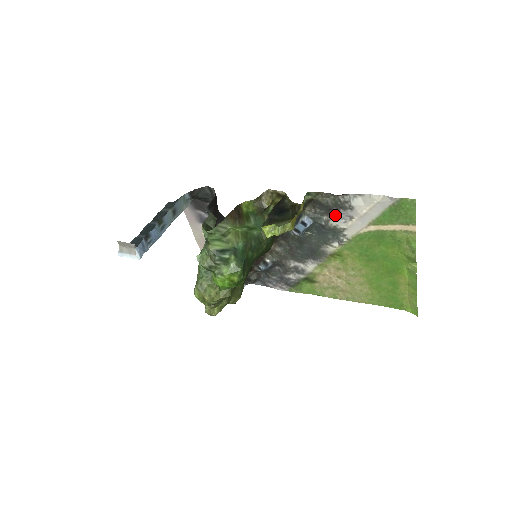
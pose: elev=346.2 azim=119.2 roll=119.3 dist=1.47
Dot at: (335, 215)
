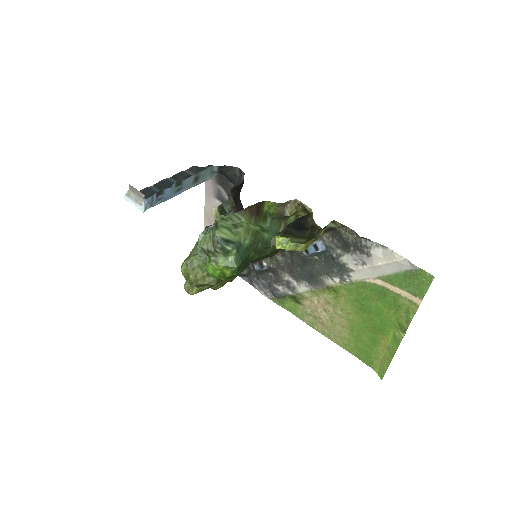
Dot at: (350, 253)
